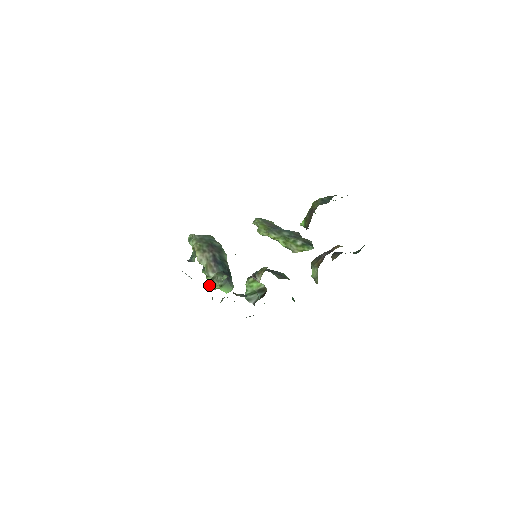
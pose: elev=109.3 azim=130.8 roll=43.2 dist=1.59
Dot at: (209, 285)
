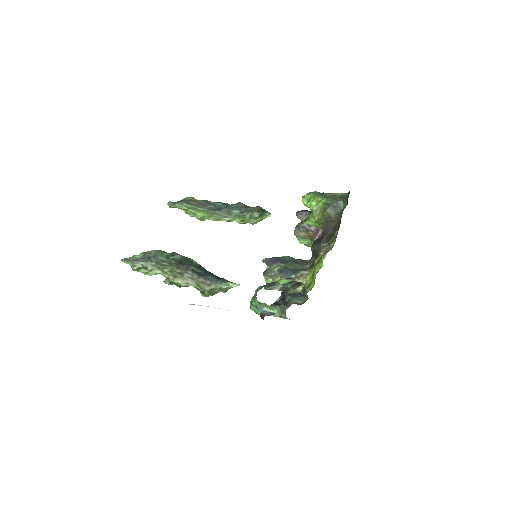
Dot at: (206, 295)
